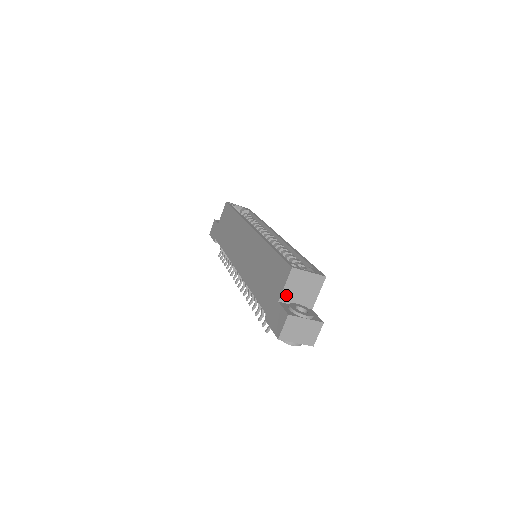
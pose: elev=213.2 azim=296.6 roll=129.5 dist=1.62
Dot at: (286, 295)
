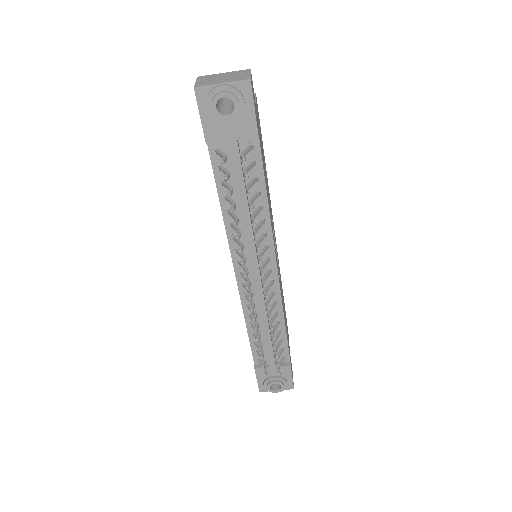
Dot at: occluded
